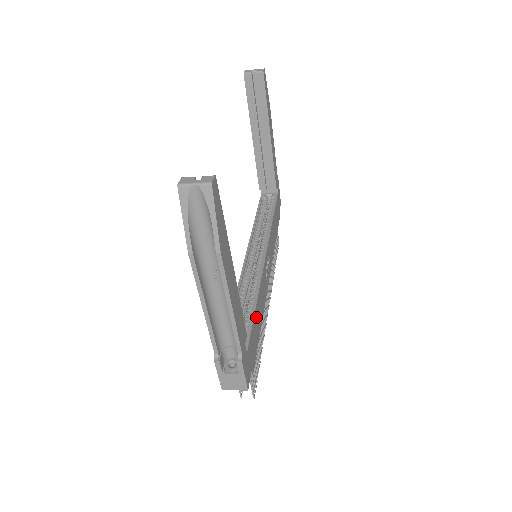
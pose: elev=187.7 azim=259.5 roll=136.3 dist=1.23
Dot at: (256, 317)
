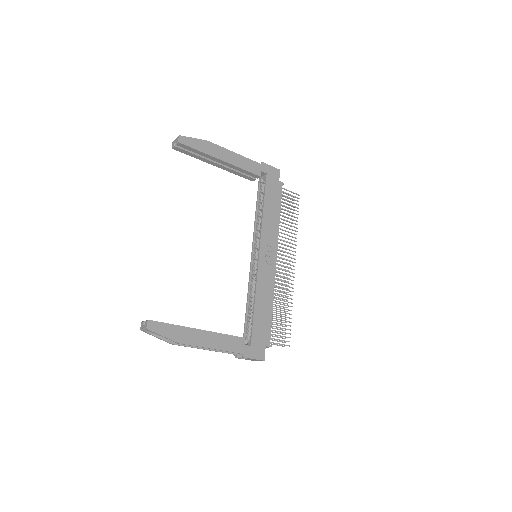
Dot at: (259, 311)
